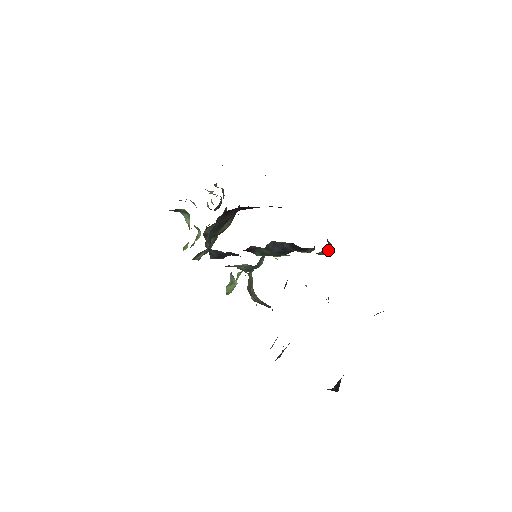
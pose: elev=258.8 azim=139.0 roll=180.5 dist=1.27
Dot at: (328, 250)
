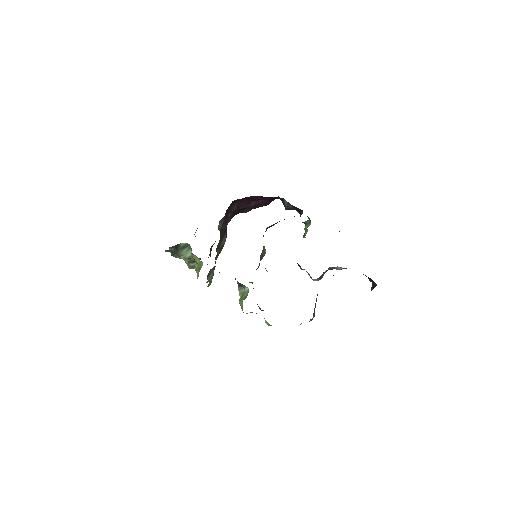
Dot at: (308, 226)
